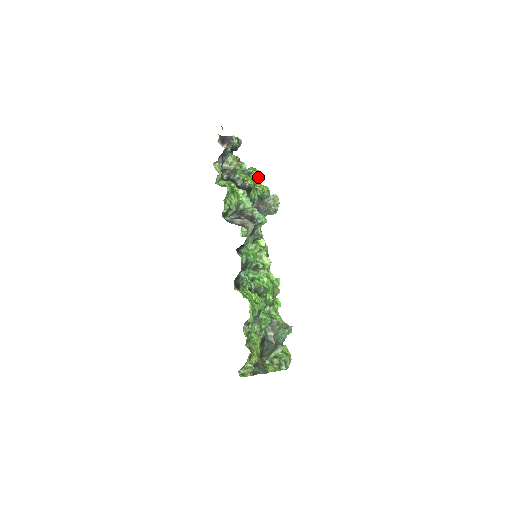
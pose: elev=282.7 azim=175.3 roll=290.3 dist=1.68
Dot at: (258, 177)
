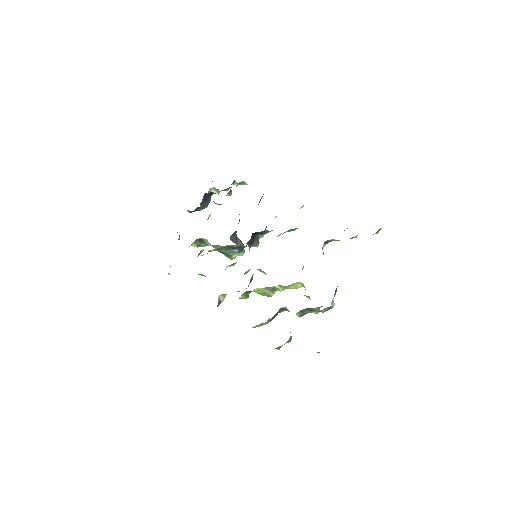
Dot at: occluded
